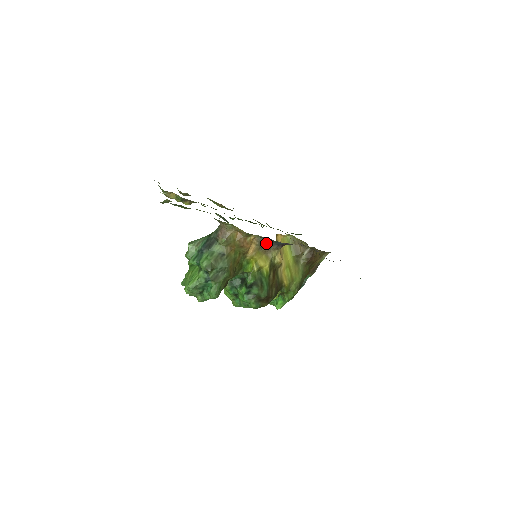
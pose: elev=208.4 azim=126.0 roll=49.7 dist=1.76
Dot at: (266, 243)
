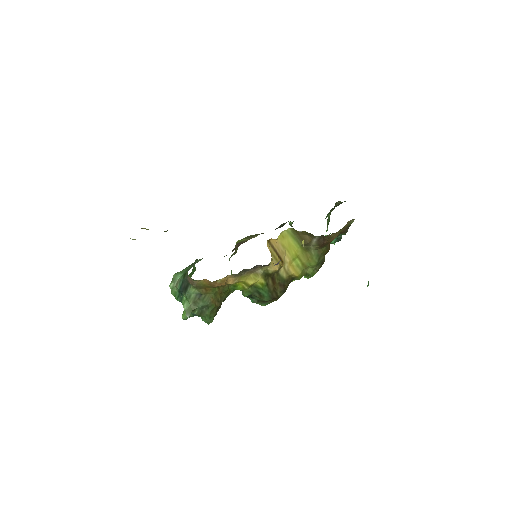
Dot at: (246, 270)
